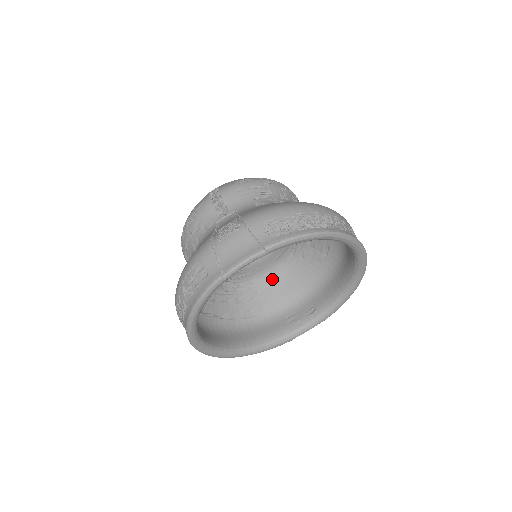
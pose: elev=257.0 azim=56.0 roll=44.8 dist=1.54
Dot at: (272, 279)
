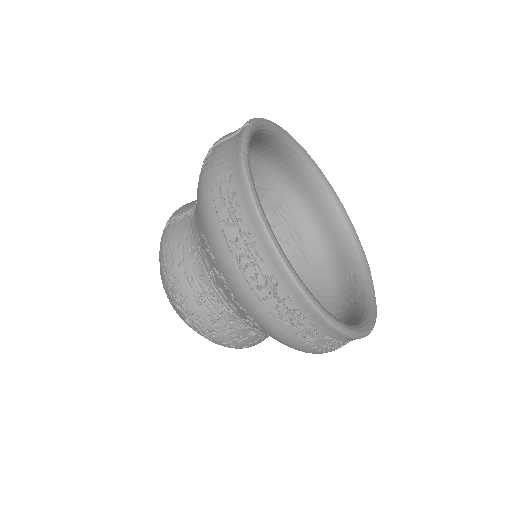
Dot at: occluded
